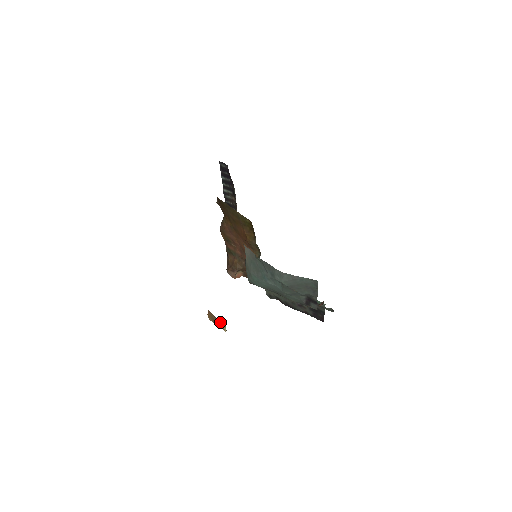
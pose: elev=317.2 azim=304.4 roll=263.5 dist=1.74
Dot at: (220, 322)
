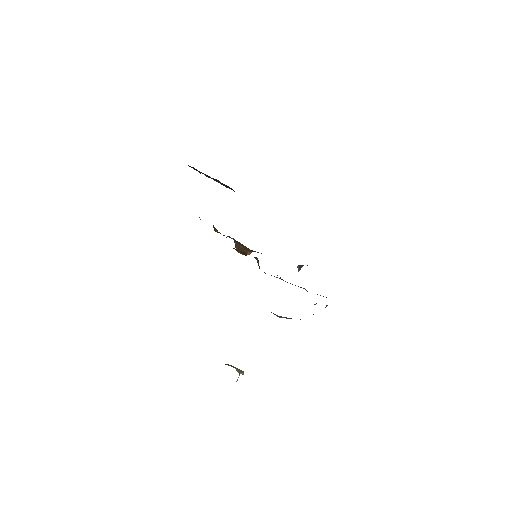
Dot at: occluded
